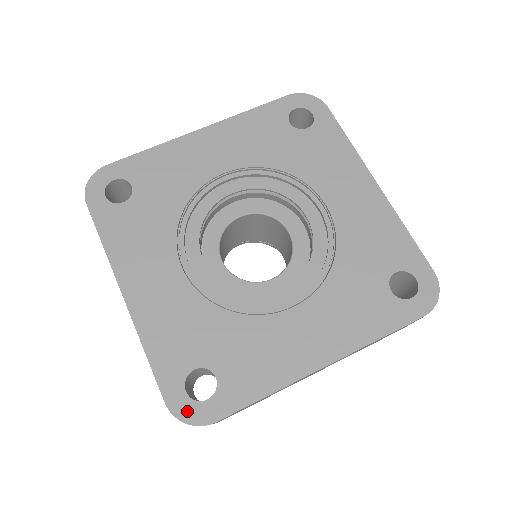
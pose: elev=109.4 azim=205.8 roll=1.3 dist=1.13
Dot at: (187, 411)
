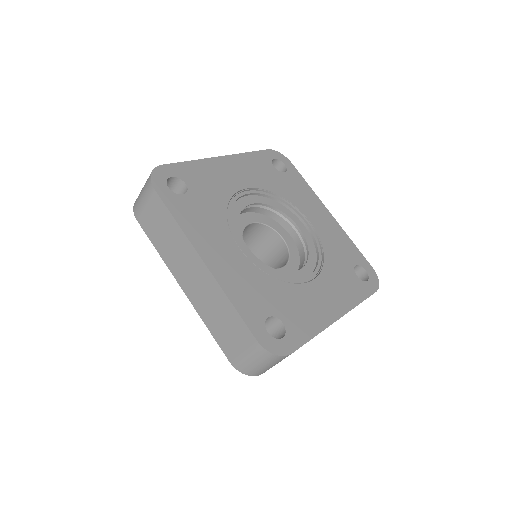
Dot at: (273, 346)
